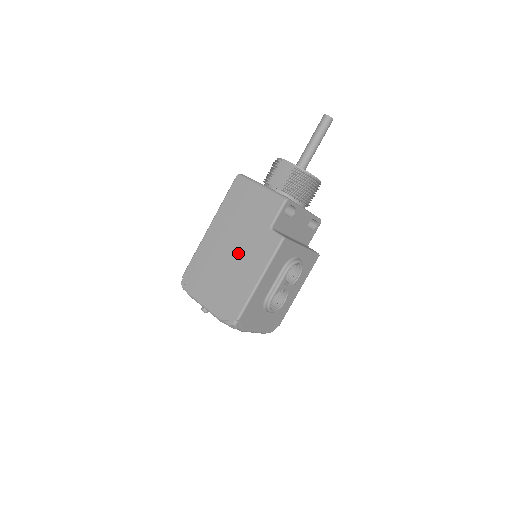
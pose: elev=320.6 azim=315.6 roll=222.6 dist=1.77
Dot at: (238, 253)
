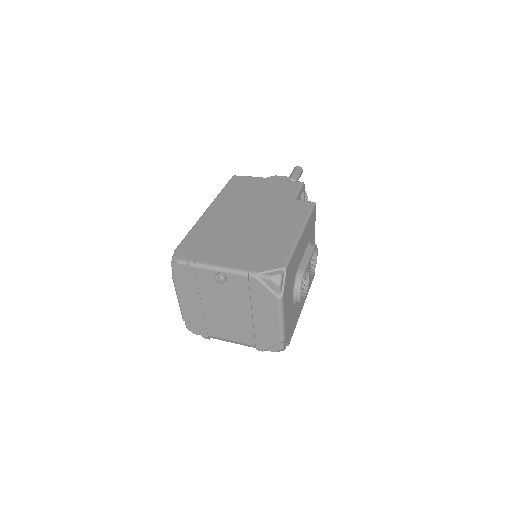
Dot at: (260, 219)
